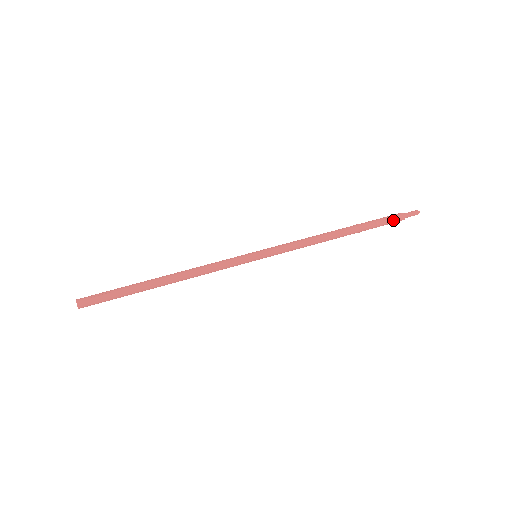
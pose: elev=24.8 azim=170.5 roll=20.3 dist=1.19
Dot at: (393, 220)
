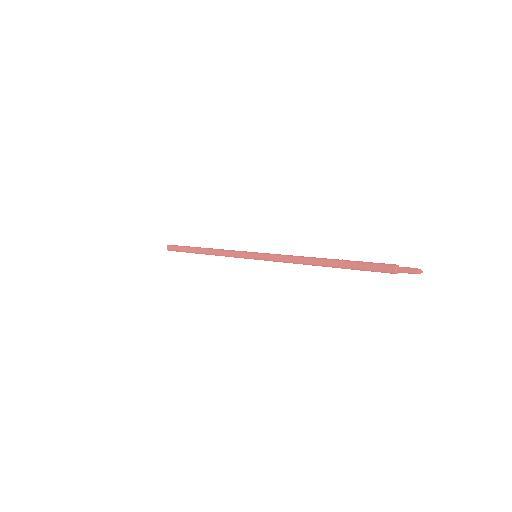
Dot at: occluded
